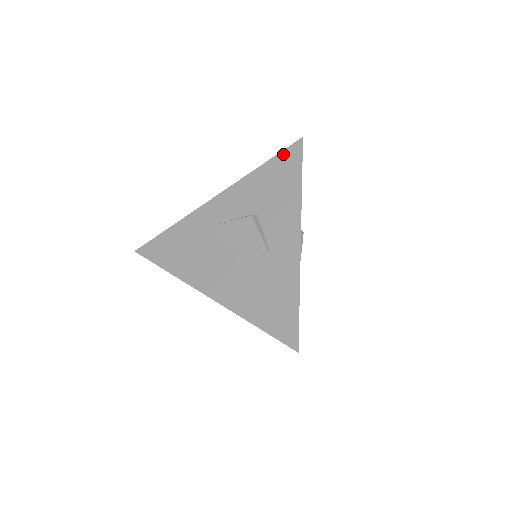
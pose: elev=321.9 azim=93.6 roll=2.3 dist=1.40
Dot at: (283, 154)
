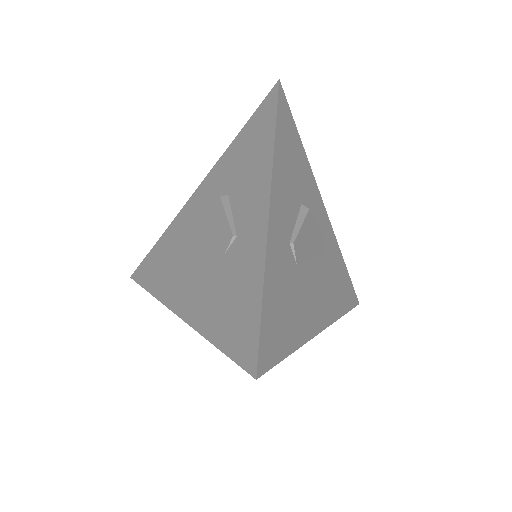
Dot at: (258, 110)
